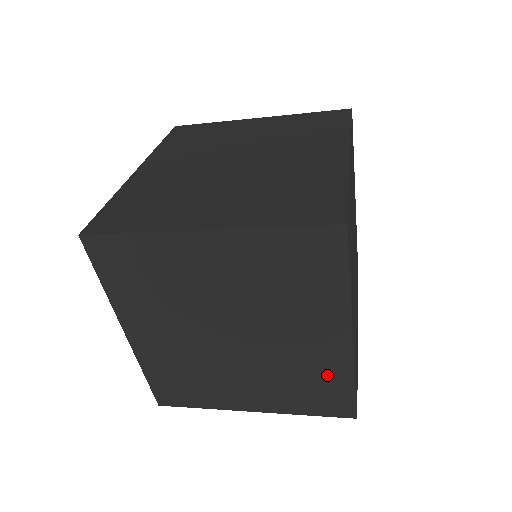
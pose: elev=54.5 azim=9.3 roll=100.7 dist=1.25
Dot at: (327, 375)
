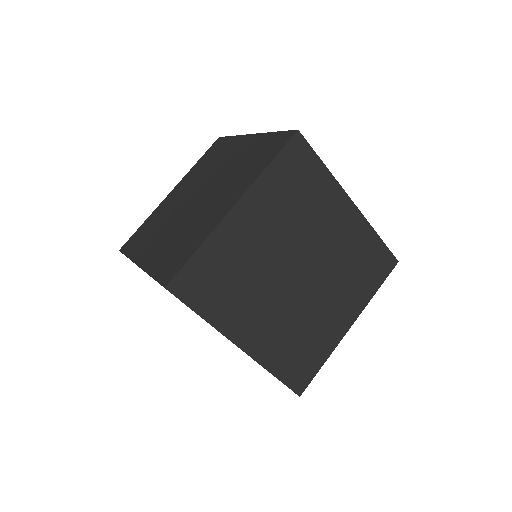
Dot at: (196, 237)
